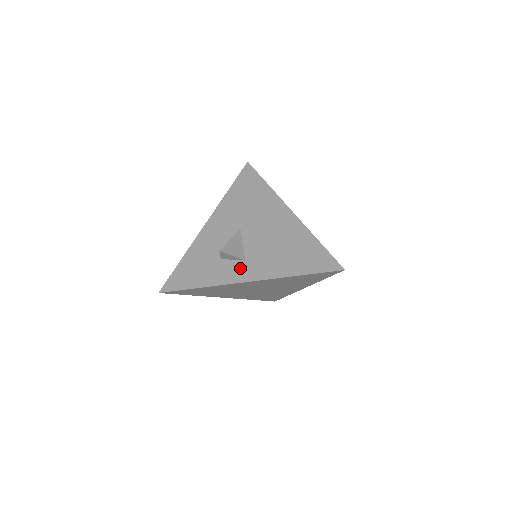
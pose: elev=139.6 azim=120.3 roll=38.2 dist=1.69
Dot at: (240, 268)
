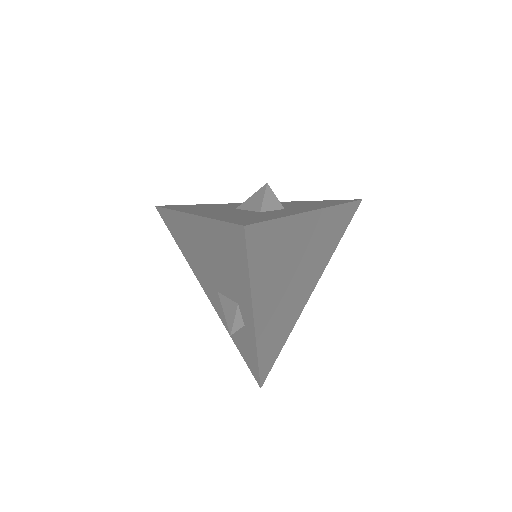
Dot at: (291, 209)
